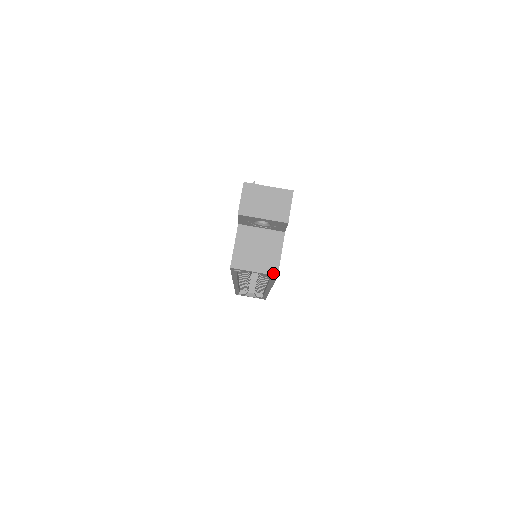
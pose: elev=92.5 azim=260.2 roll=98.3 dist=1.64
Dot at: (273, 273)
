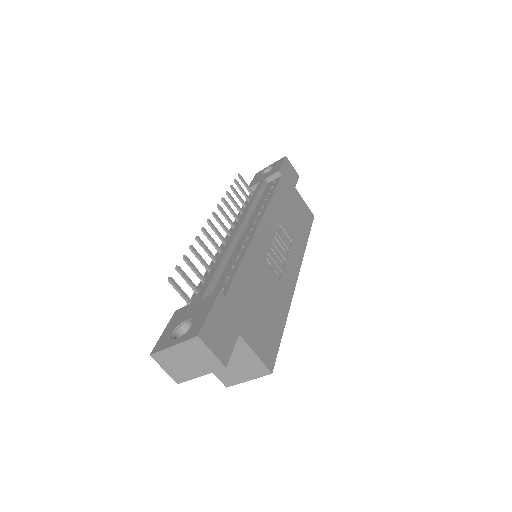
Dot at: (265, 374)
